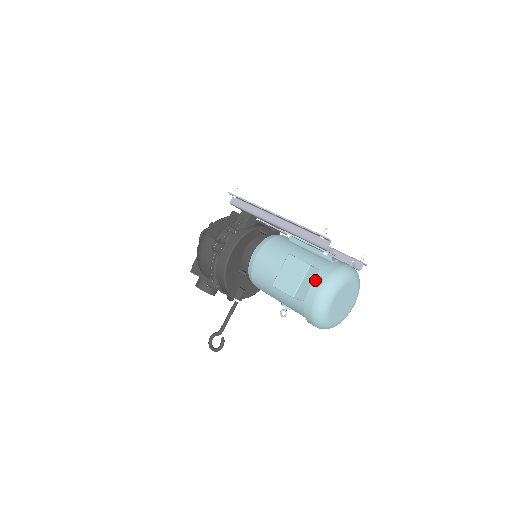
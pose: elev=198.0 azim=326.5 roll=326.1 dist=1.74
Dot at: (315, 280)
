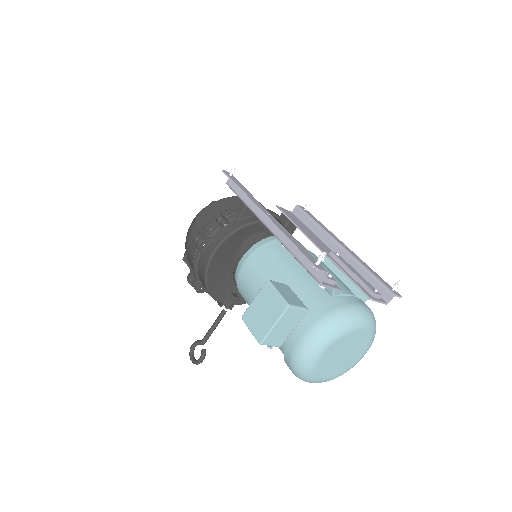
Dot at: (300, 322)
